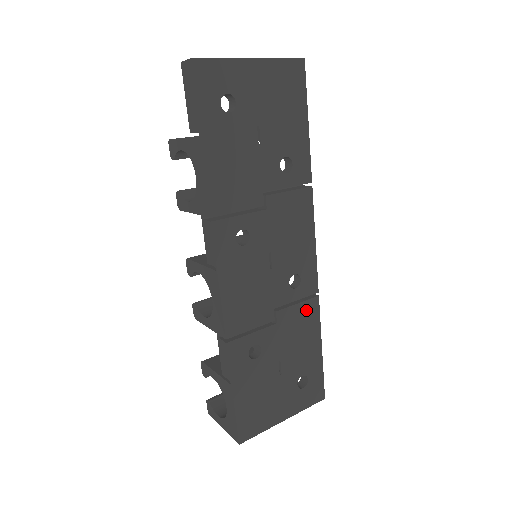
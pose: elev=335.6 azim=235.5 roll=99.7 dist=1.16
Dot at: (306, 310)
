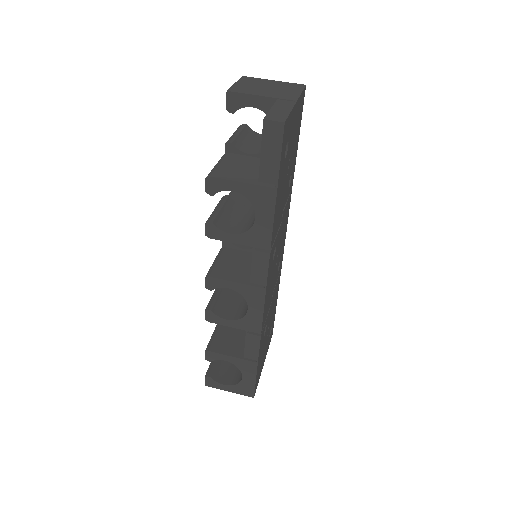
Dot at: (278, 282)
